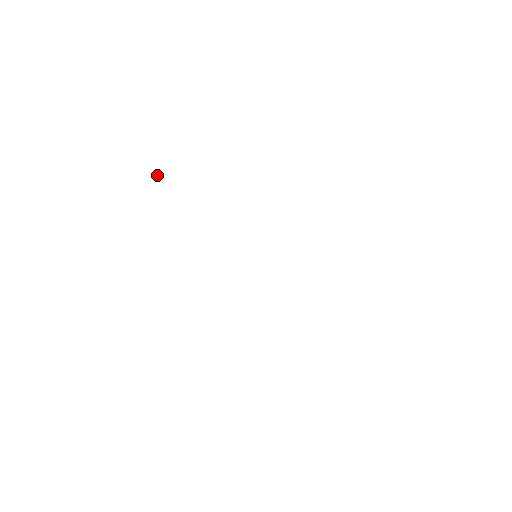
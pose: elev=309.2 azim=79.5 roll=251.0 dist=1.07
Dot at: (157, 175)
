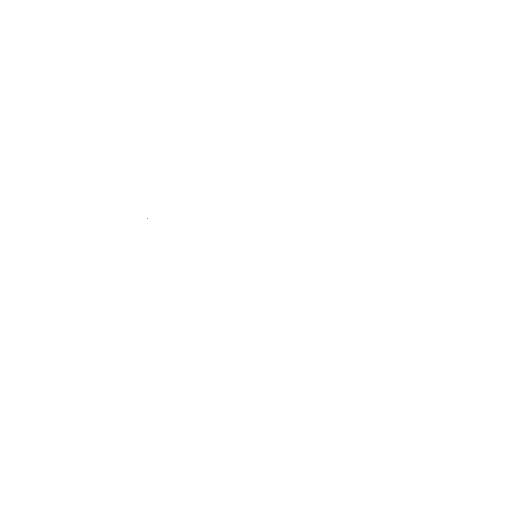
Dot at: (147, 218)
